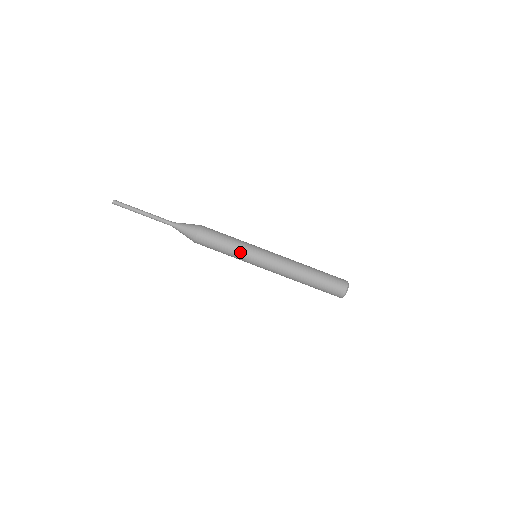
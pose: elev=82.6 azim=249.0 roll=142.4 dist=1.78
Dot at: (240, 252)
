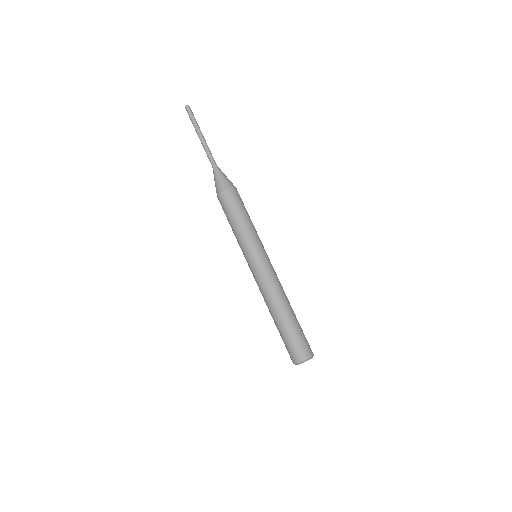
Dot at: (245, 238)
